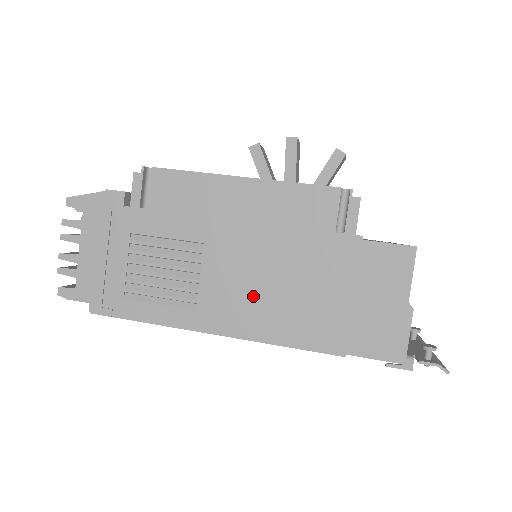
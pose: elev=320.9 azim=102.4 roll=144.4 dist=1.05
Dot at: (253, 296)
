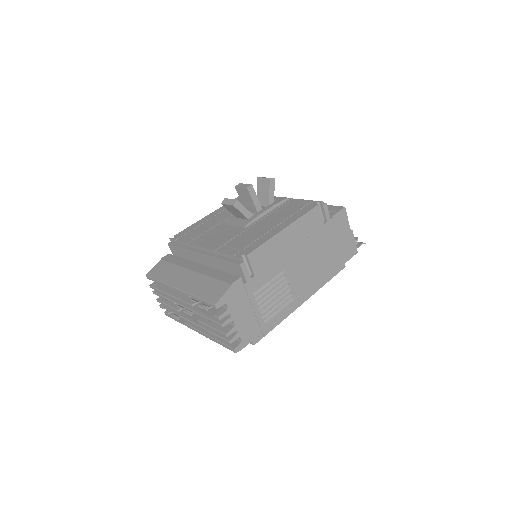
Dot at: (310, 274)
